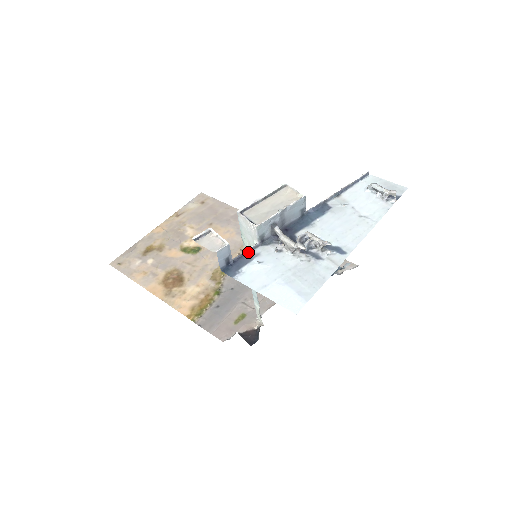
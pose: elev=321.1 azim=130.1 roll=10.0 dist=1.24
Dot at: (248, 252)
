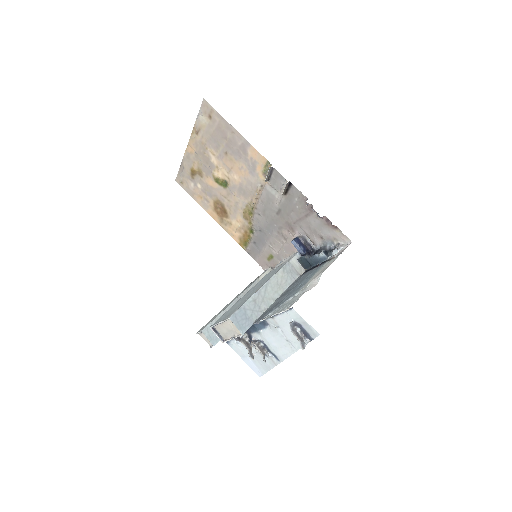
Dot at: occluded
